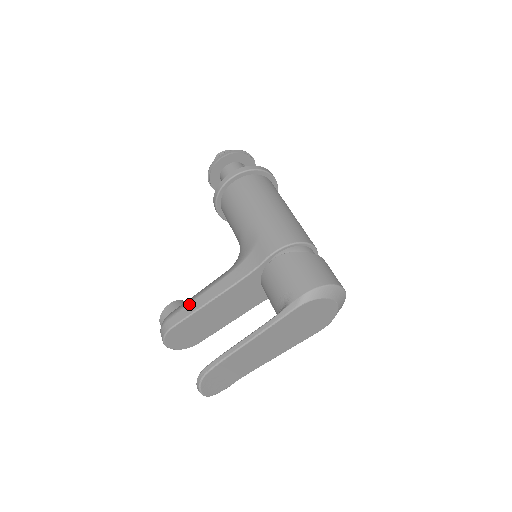
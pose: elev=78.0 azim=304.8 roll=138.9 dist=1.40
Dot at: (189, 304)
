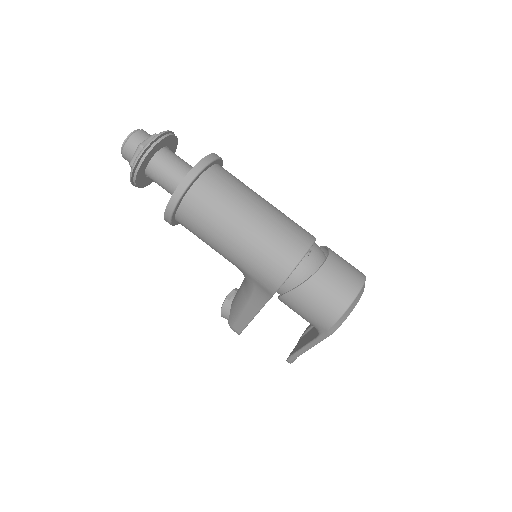
Dot at: (238, 320)
